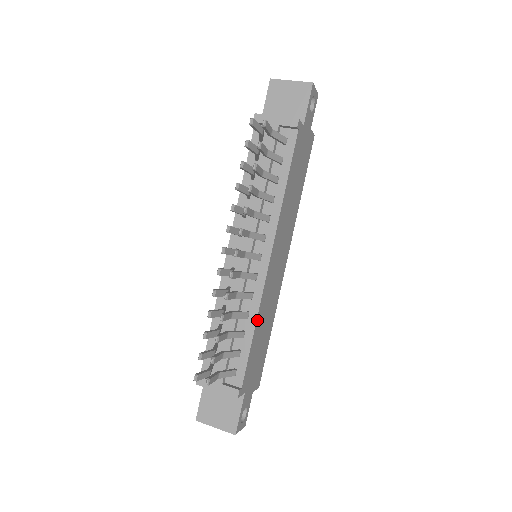
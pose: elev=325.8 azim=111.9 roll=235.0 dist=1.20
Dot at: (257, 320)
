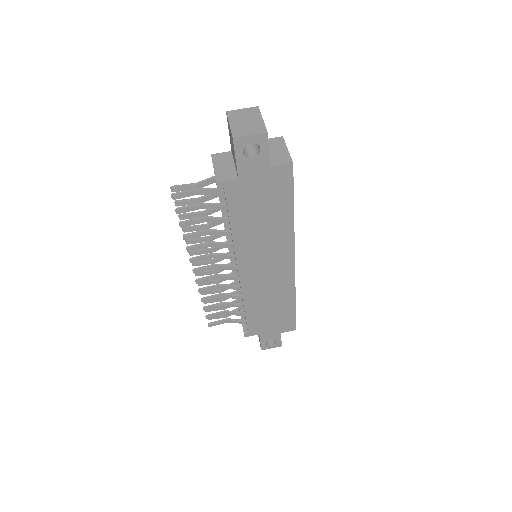
Dot at: (246, 304)
